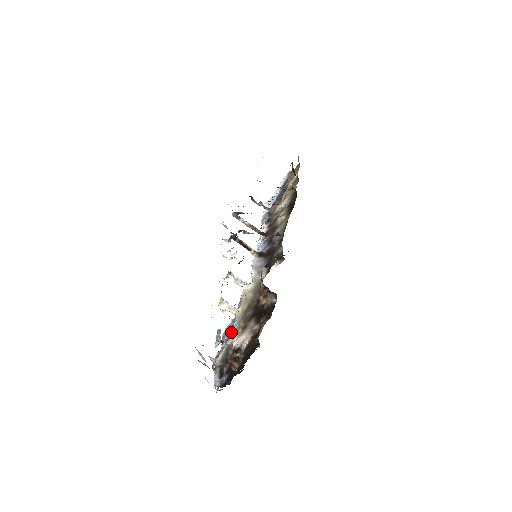
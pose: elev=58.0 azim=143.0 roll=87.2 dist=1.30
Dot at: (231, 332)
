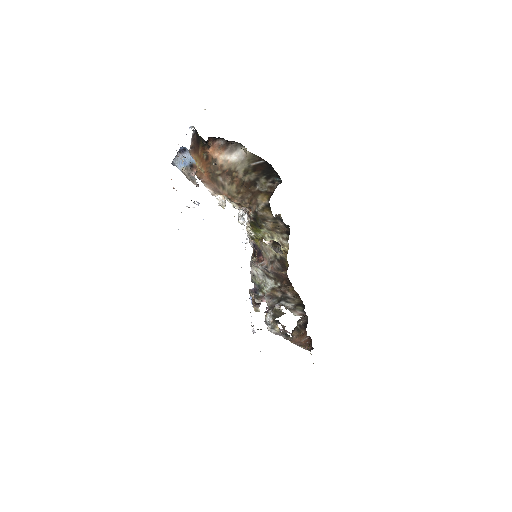
Dot at: occluded
